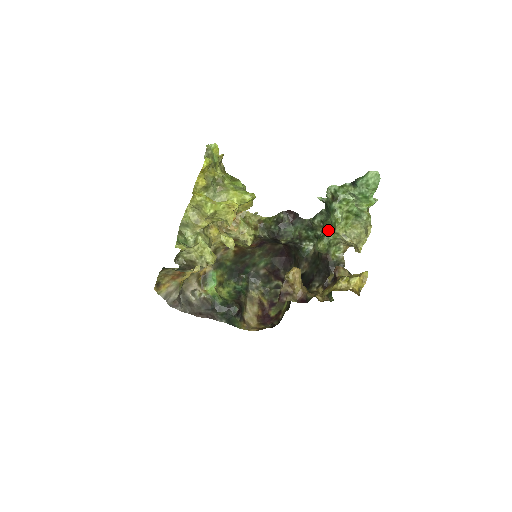
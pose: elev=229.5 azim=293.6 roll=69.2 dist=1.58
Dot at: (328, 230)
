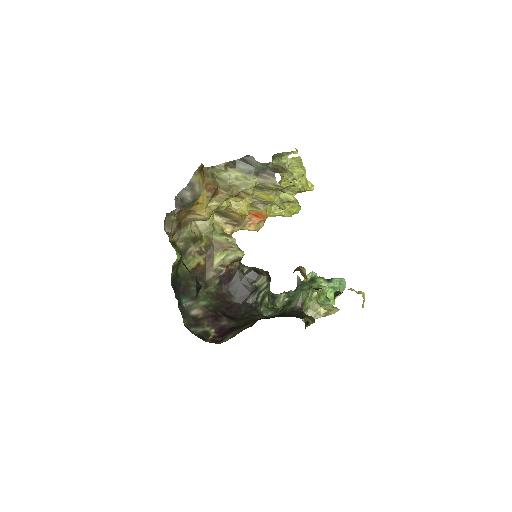
Dot at: occluded
